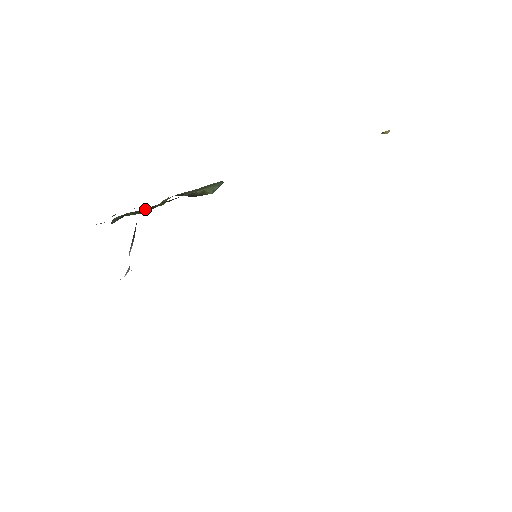
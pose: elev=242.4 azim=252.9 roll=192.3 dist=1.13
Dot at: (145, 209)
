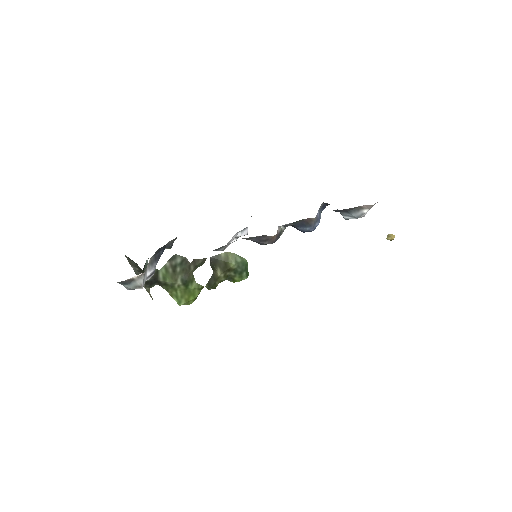
Dot at: (175, 259)
